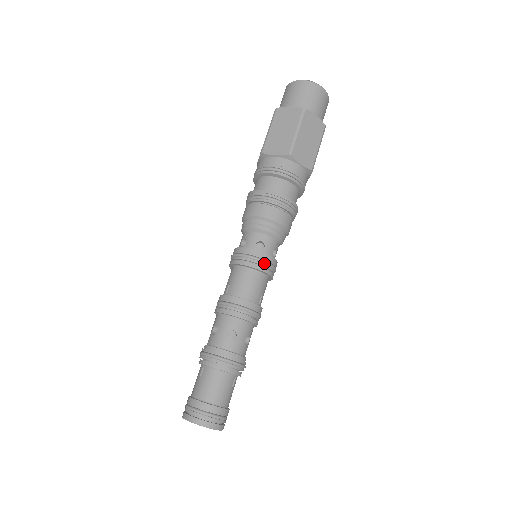
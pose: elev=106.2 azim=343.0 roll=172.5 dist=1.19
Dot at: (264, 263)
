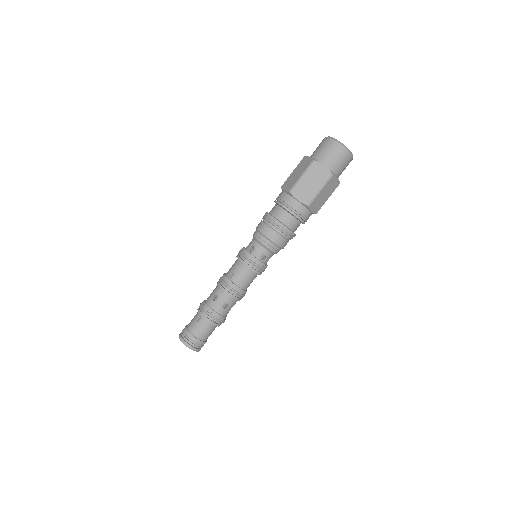
Dot at: (261, 269)
